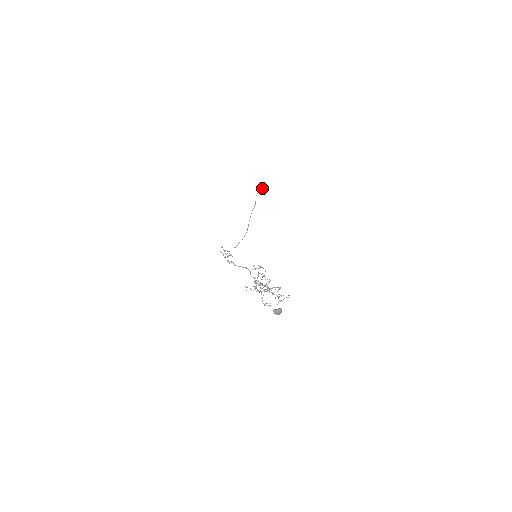
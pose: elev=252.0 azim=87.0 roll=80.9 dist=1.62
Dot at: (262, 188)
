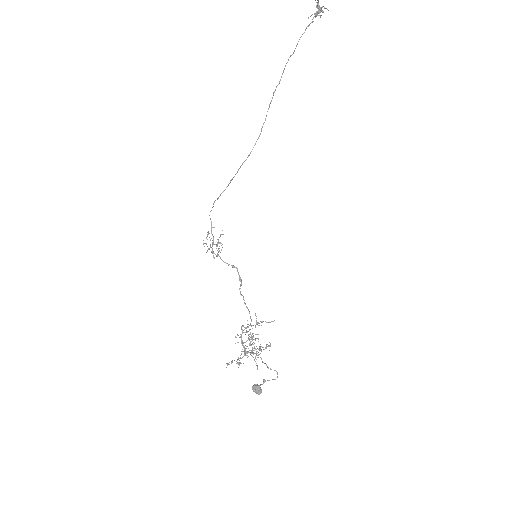
Dot at: (318, 12)
